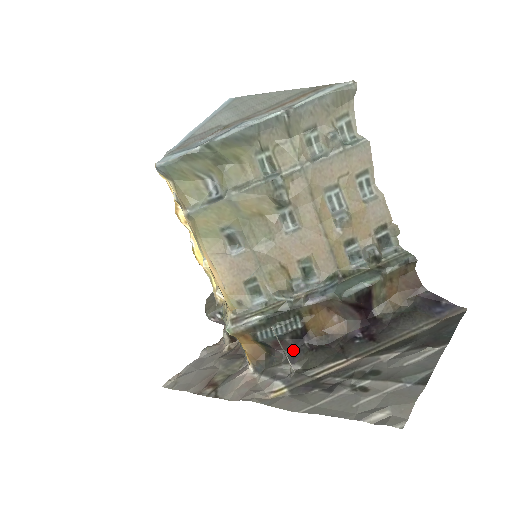
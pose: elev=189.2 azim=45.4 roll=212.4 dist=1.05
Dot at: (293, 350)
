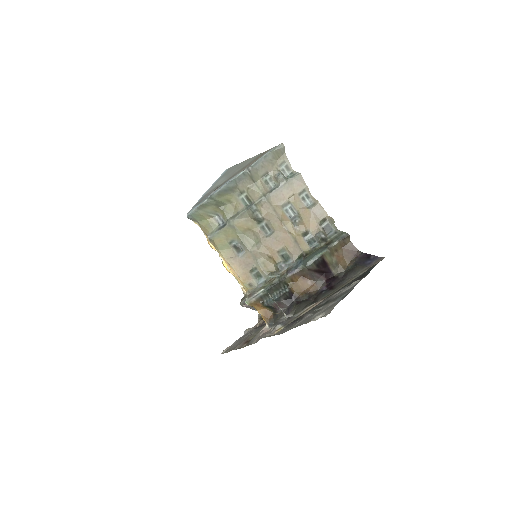
Dot at: (287, 307)
